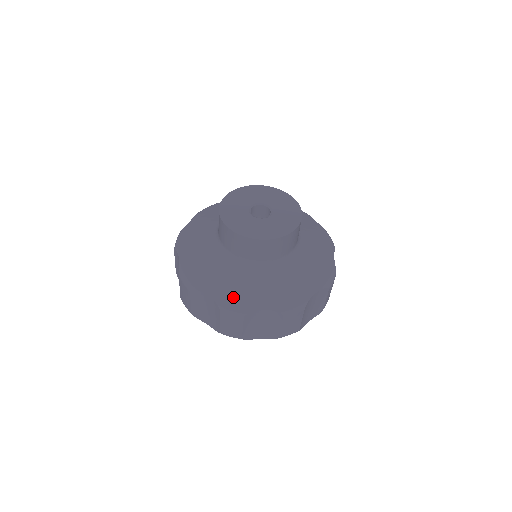
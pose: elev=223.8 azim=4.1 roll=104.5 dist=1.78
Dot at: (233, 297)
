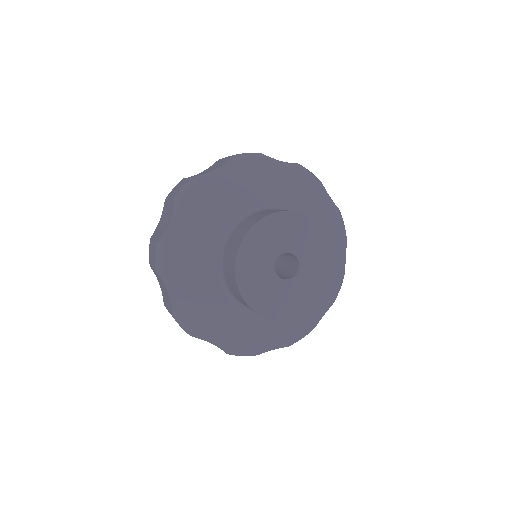
Dot at: (243, 345)
